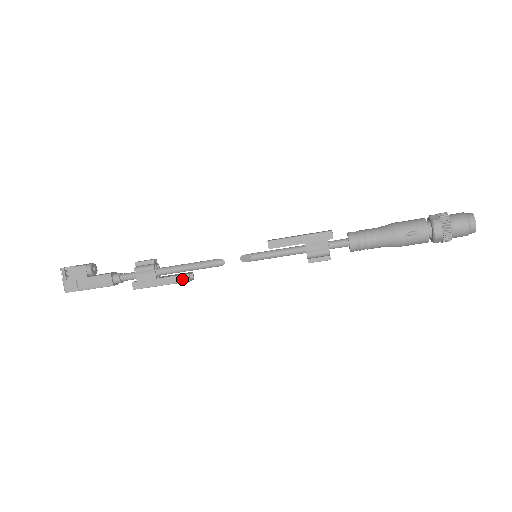
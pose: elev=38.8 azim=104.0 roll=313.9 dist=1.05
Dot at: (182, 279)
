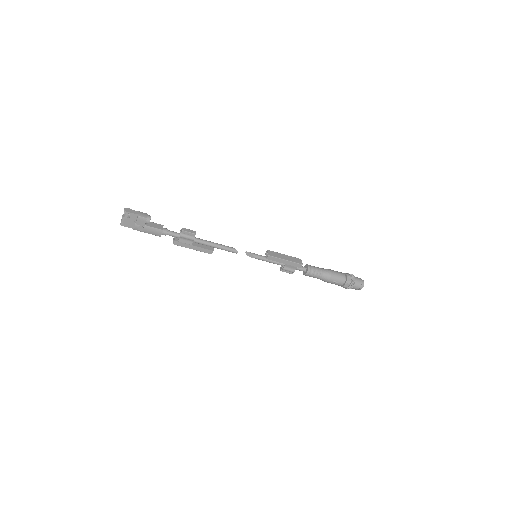
Dot at: (208, 252)
